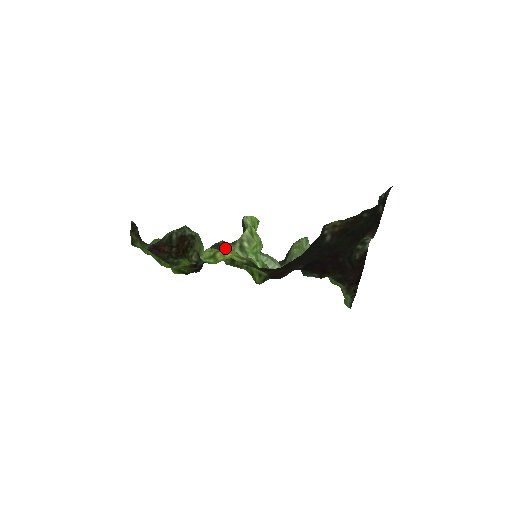
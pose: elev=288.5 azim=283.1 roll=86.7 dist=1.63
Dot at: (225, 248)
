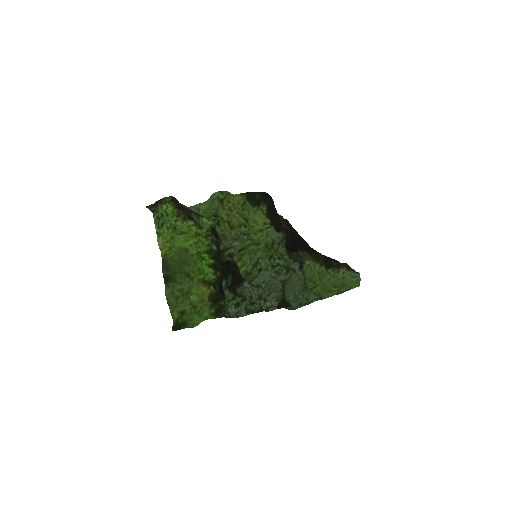
Dot at: (228, 250)
